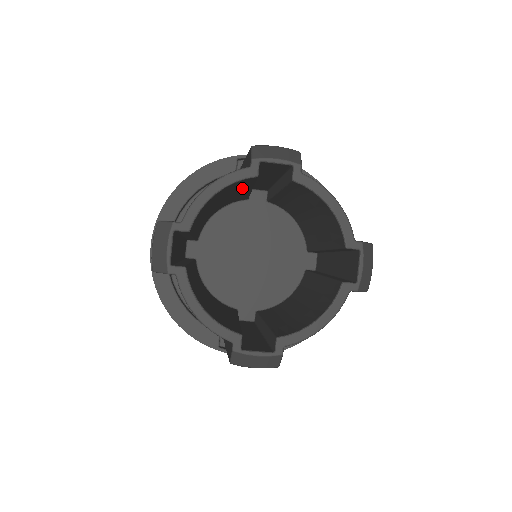
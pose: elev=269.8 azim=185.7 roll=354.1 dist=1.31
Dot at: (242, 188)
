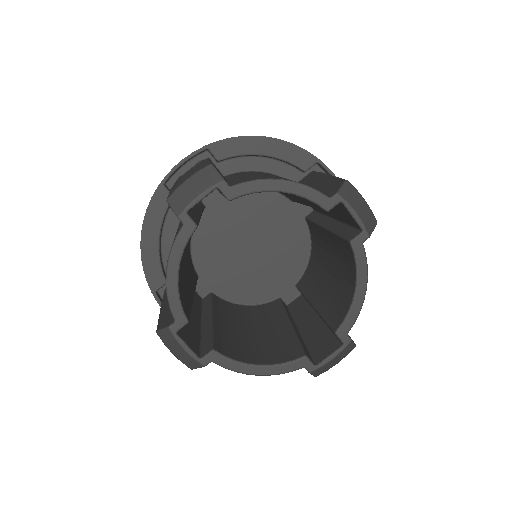
Dot at: (302, 200)
